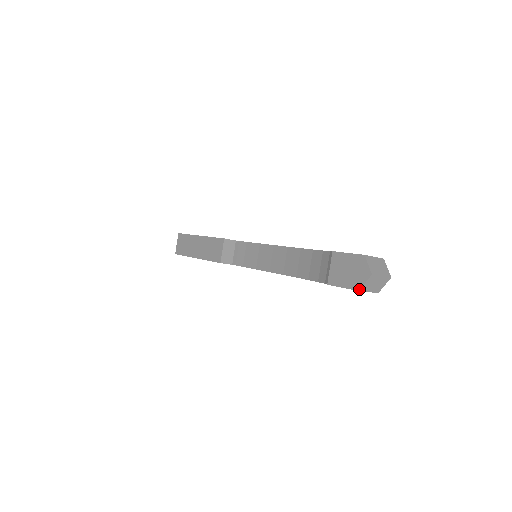
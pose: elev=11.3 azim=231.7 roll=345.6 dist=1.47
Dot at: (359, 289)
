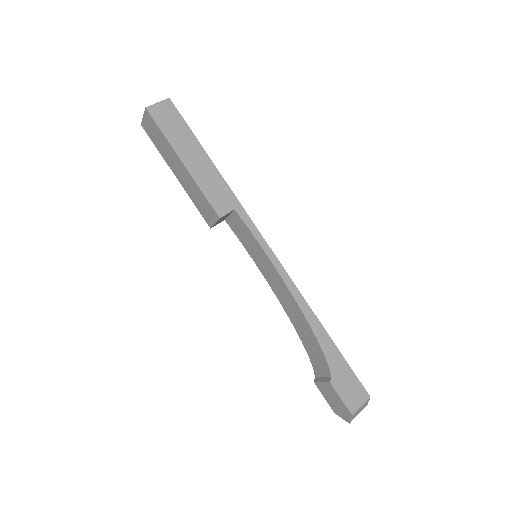
Dot at: occluded
